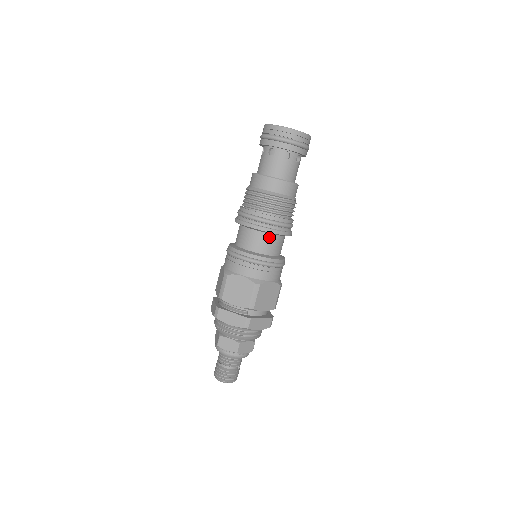
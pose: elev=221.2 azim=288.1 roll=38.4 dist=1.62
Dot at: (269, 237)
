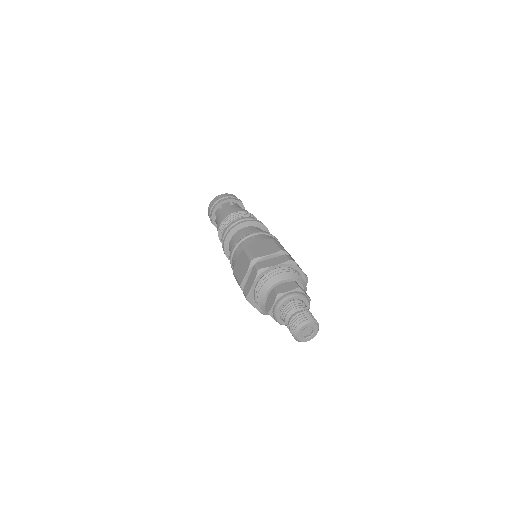
Dot at: (239, 232)
